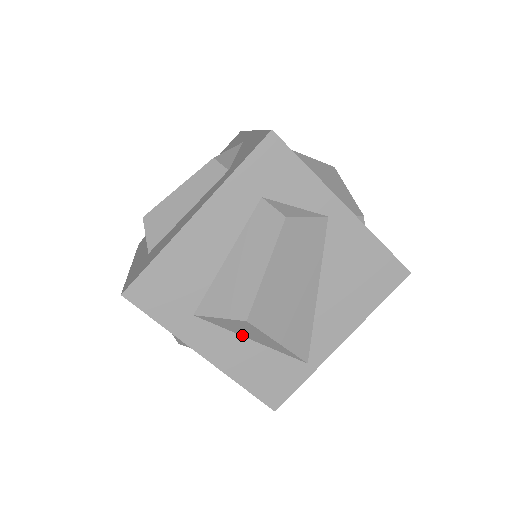
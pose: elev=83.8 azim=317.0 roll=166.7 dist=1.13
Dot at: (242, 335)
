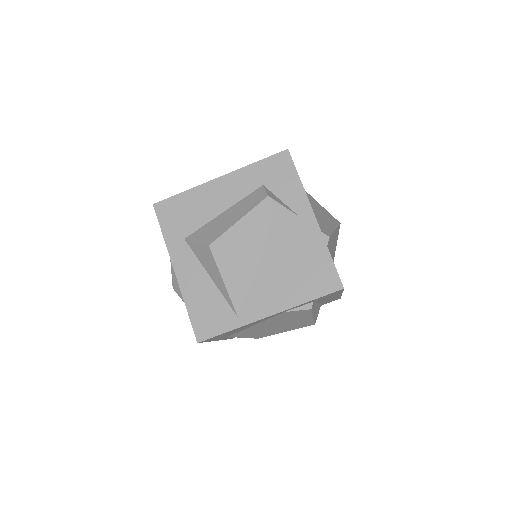
Dot at: (206, 269)
